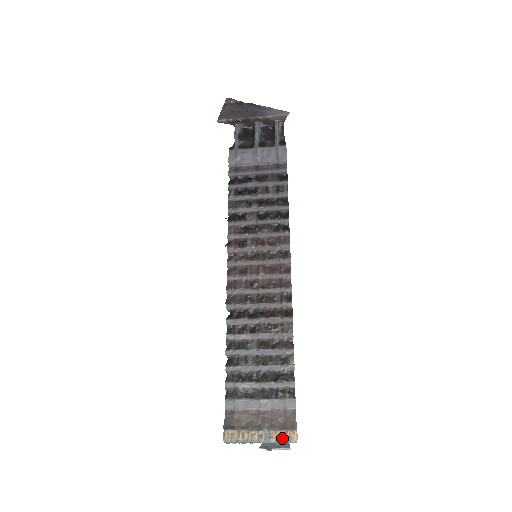
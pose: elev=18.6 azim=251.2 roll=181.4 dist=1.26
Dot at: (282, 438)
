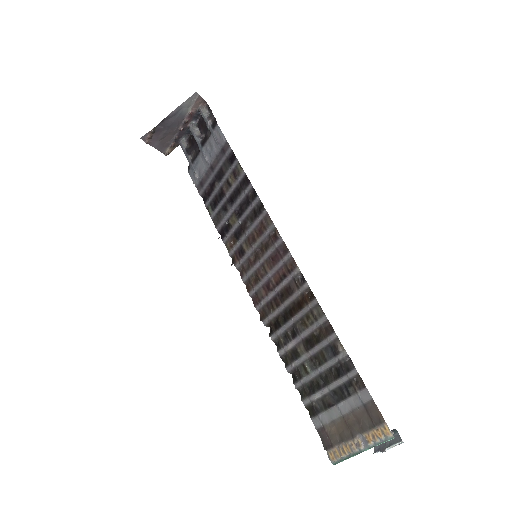
Dot at: (377, 438)
